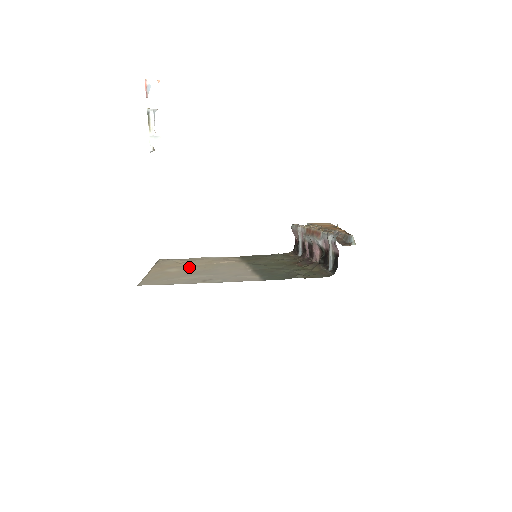
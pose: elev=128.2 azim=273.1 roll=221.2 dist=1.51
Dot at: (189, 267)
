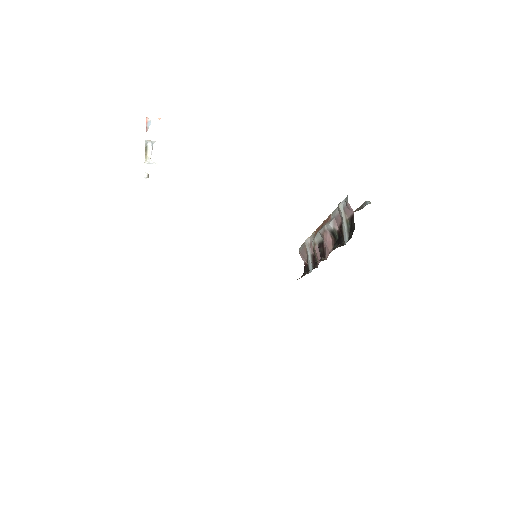
Dot at: occluded
